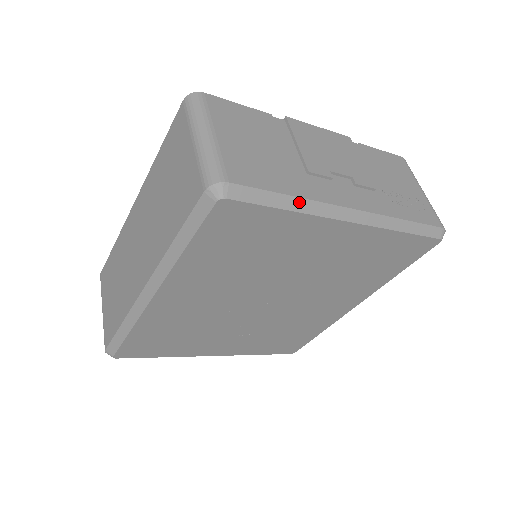
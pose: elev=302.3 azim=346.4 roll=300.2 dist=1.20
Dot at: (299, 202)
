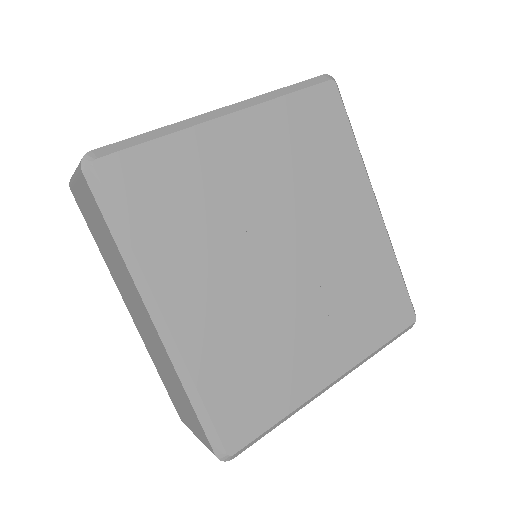
Dot at: (166, 129)
